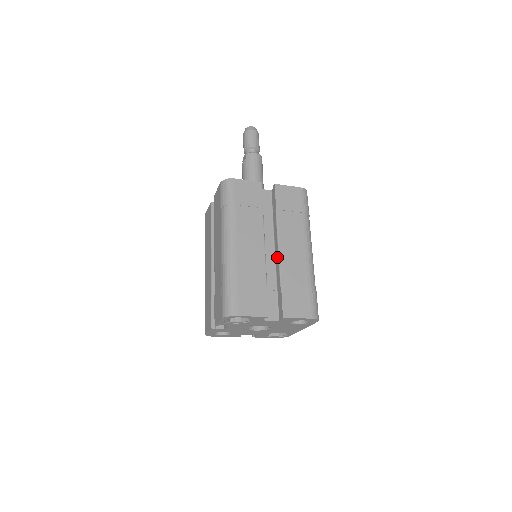
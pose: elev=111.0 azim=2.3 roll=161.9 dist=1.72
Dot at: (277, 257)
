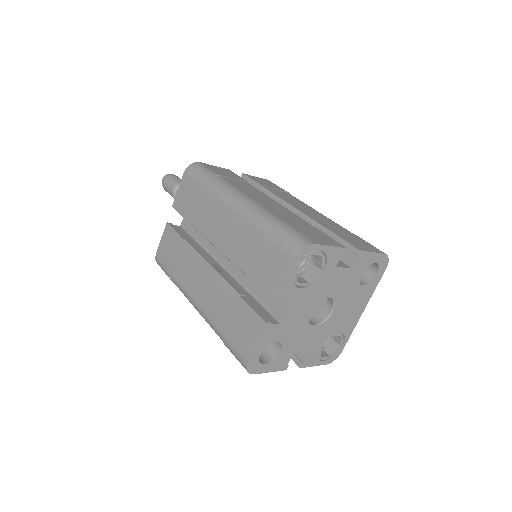
Dot at: (298, 215)
